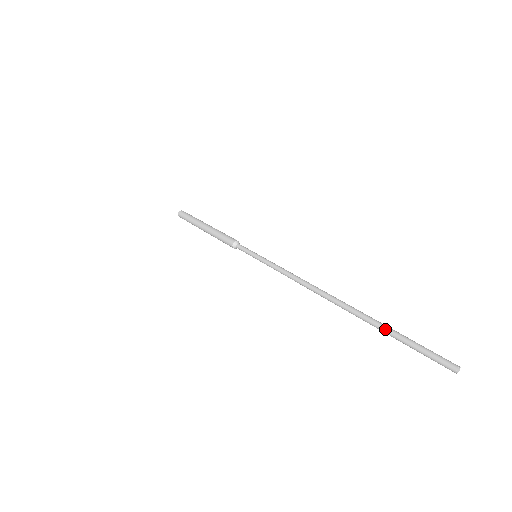
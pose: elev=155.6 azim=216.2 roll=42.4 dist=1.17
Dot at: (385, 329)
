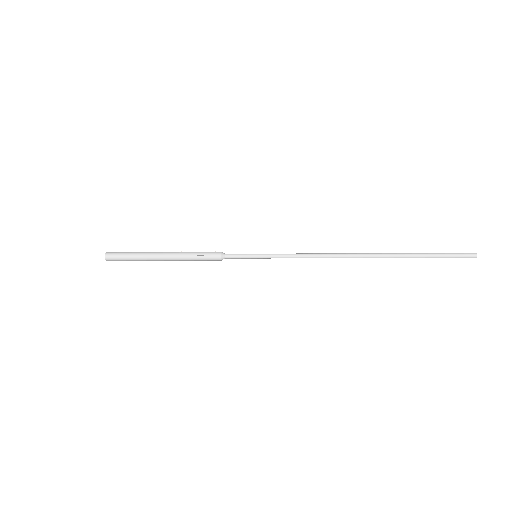
Dot at: (418, 256)
